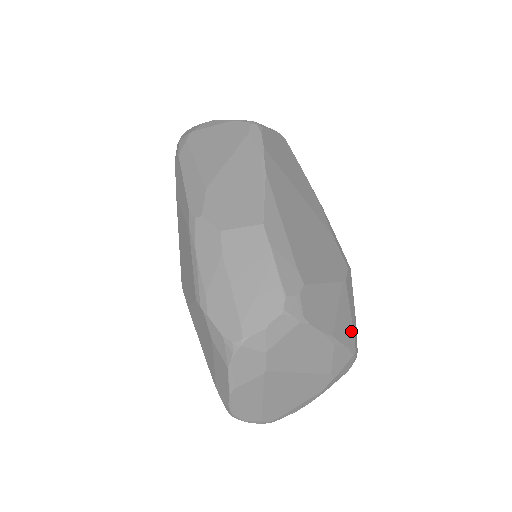
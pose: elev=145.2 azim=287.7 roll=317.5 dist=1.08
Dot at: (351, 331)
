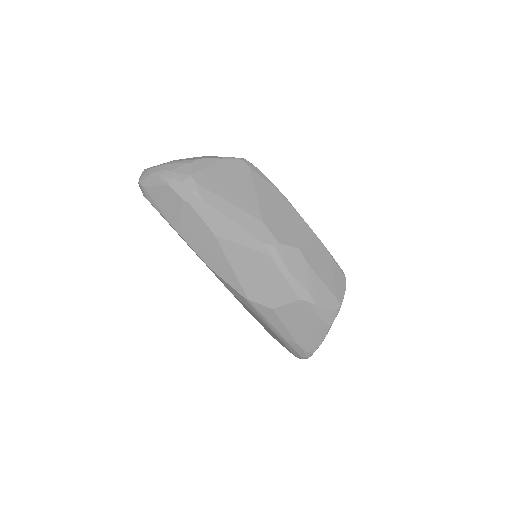
Dot at: occluded
